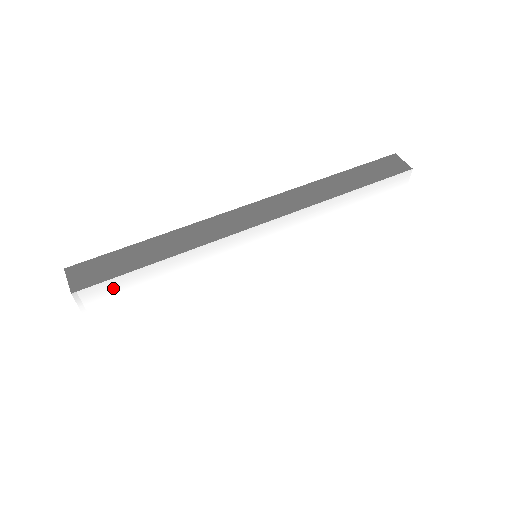
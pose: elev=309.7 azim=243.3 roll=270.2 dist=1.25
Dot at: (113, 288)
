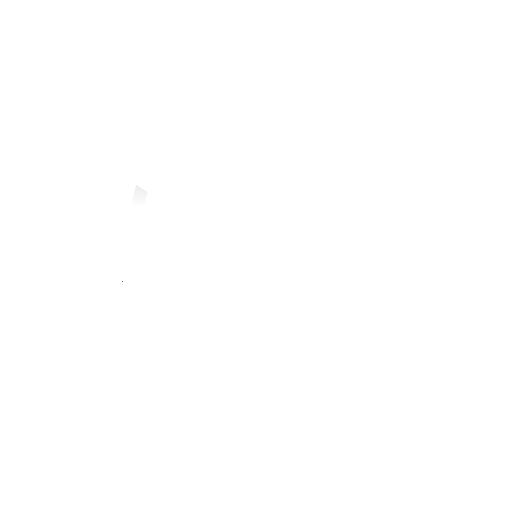
Dot at: (155, 197)
